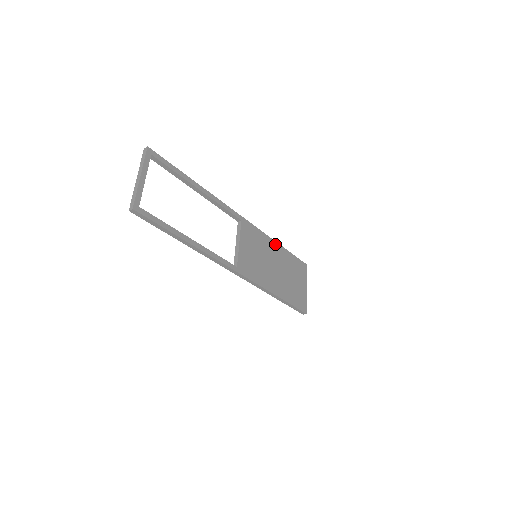
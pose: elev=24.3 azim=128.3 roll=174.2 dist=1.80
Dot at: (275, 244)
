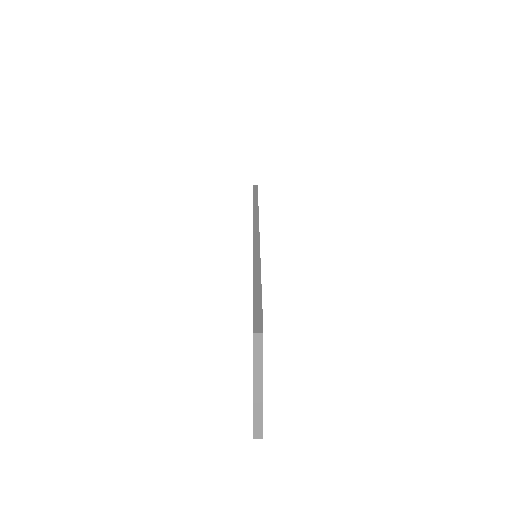
Dot at: occluded
